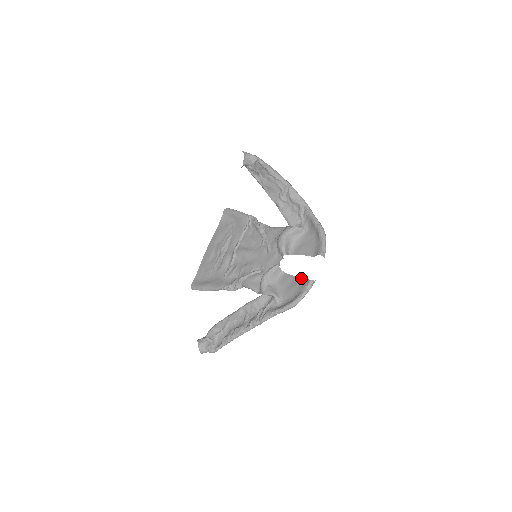
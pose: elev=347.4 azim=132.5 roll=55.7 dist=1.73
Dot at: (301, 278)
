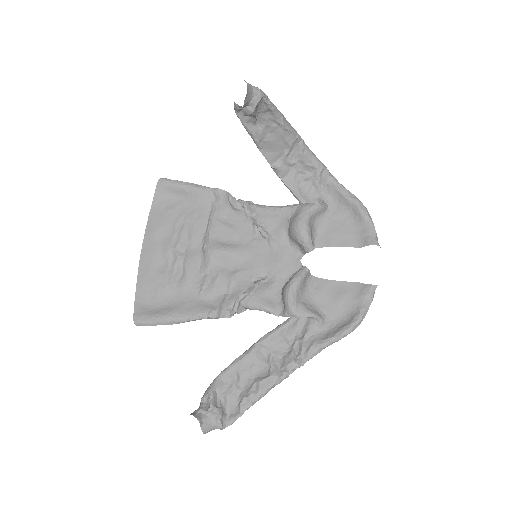
Dot at: (349, 283)
